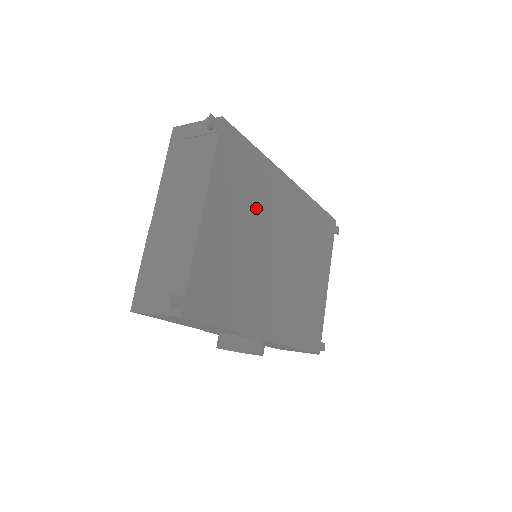
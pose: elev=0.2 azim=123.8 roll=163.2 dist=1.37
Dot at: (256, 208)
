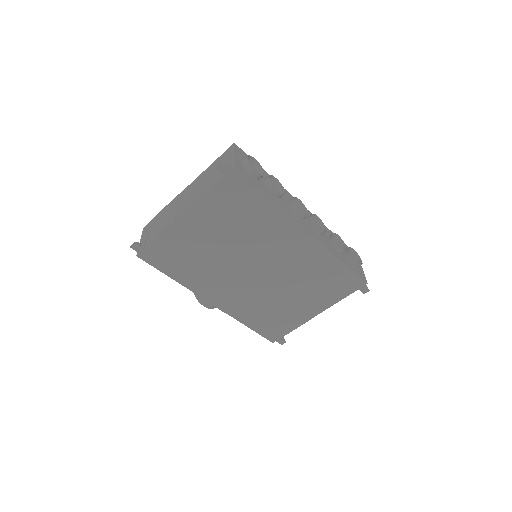
Dot at: (245, 234)
